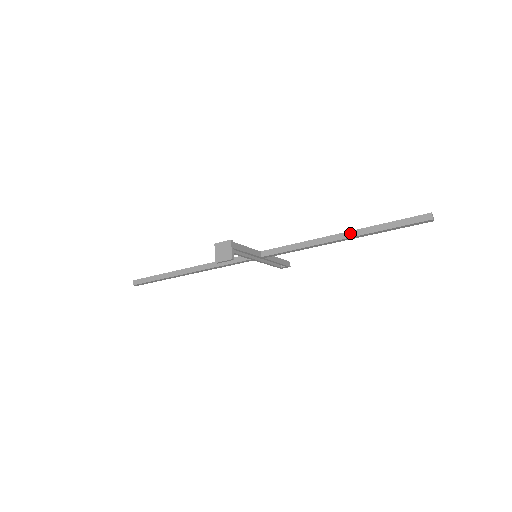
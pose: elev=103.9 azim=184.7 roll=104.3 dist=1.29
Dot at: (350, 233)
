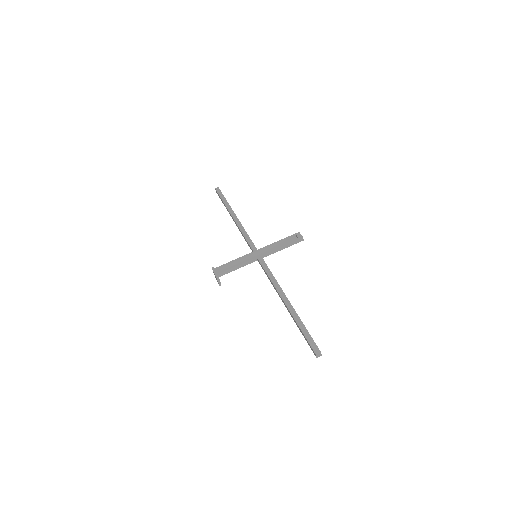
Dot at: (287, 309)
